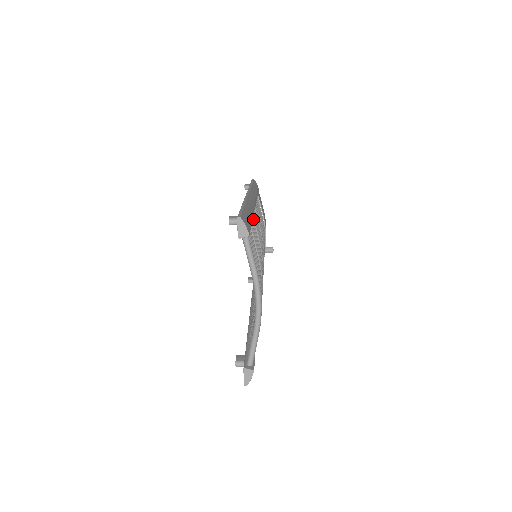
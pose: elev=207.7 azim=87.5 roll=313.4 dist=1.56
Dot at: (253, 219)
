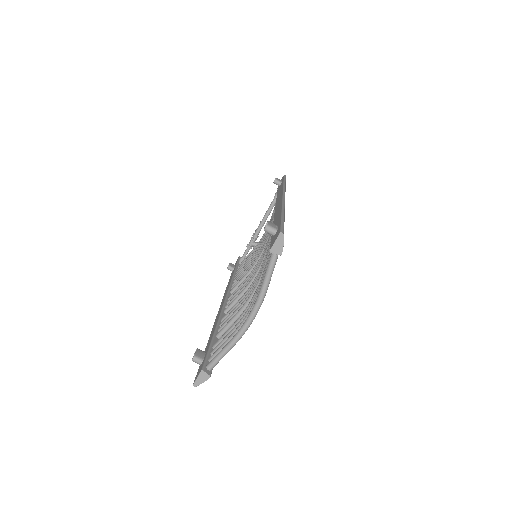
Dot at: occluded
